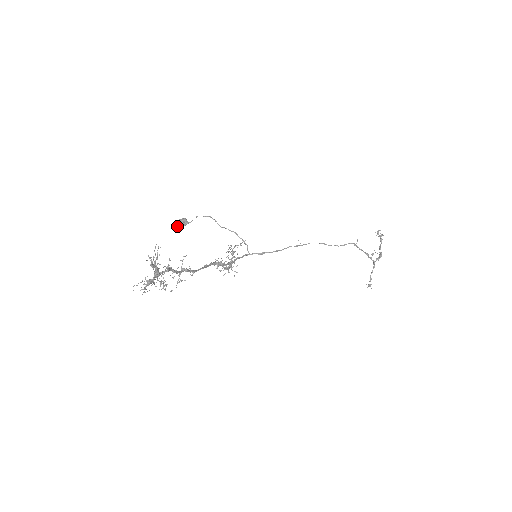
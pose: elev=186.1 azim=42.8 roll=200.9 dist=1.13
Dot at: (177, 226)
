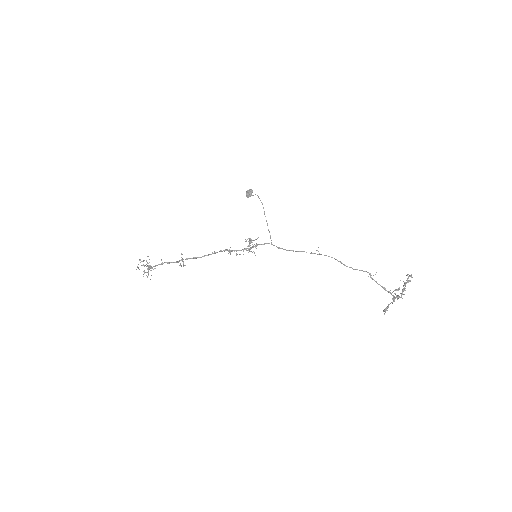
Dot at: (246, 195)
